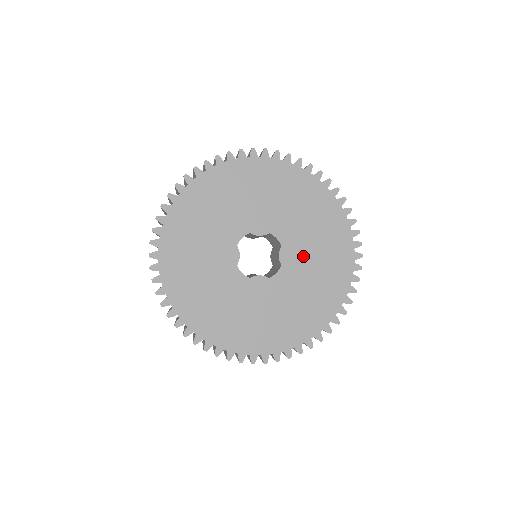
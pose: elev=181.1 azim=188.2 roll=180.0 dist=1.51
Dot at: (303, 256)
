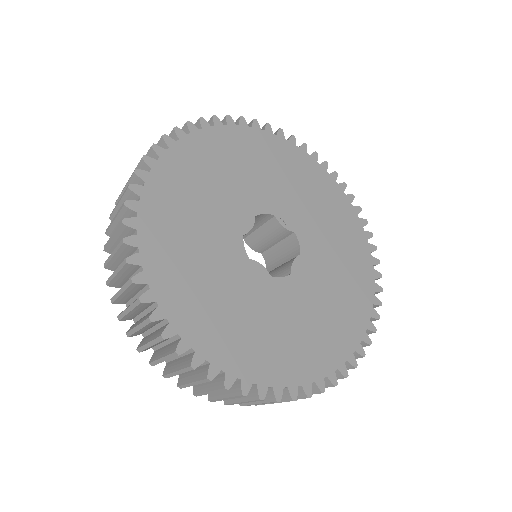
Dot at: (317, 282)
